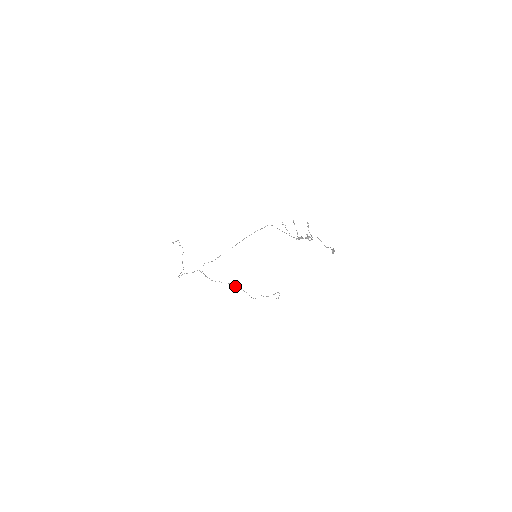
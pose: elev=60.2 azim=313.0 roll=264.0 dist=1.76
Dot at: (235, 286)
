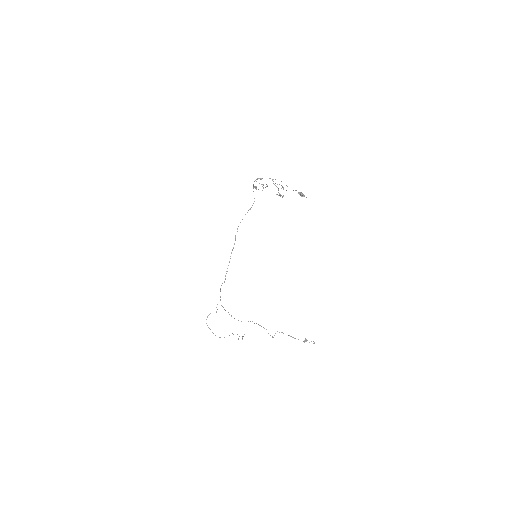
Dot at: (254, 323)
